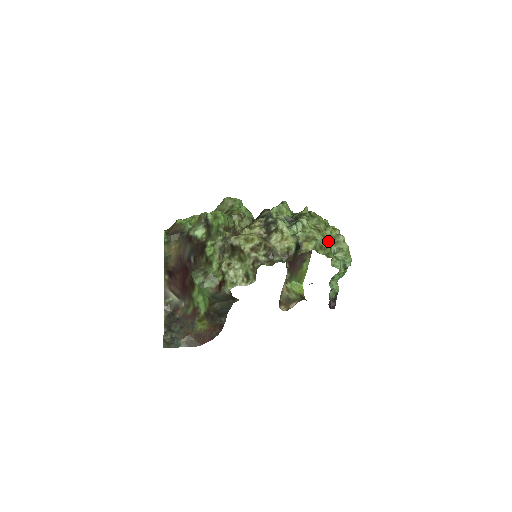
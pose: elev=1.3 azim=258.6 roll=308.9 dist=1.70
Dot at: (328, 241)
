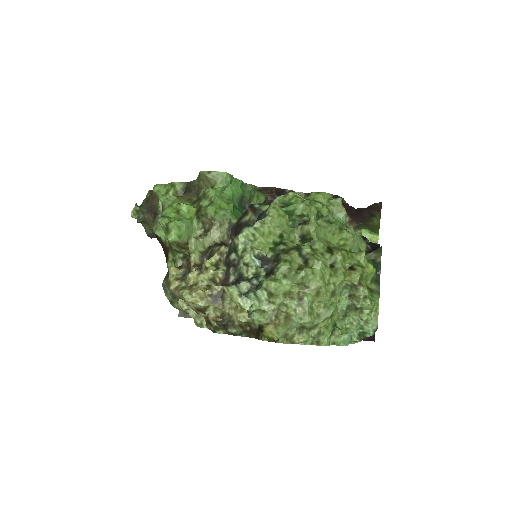
Dot at: (322, 311)
